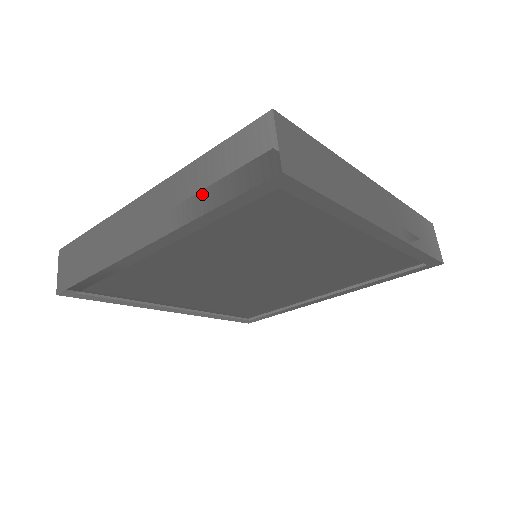
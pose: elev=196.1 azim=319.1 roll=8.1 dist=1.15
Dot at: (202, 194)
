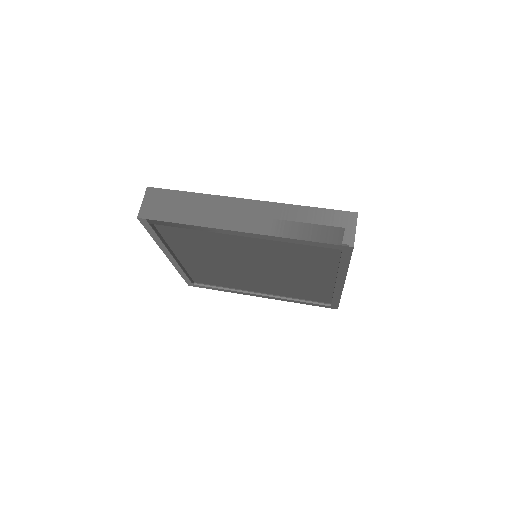
Dot at: (299, 227)
